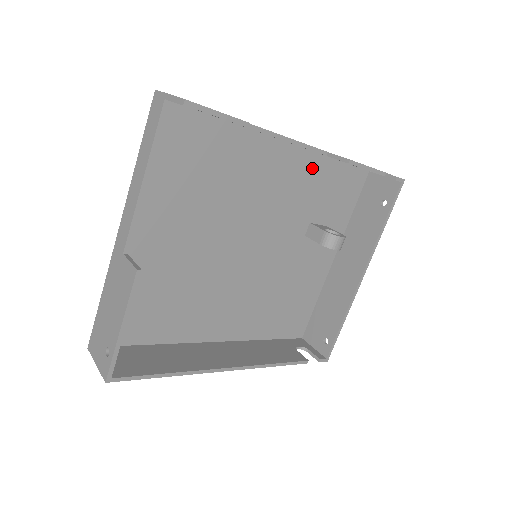
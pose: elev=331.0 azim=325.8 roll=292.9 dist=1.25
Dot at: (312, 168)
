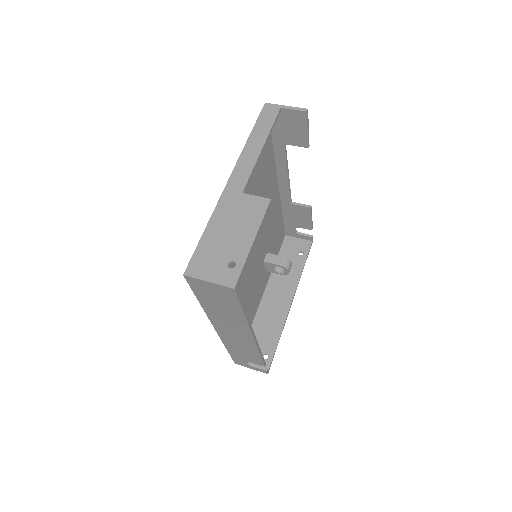
Dot at: (277, 211)
